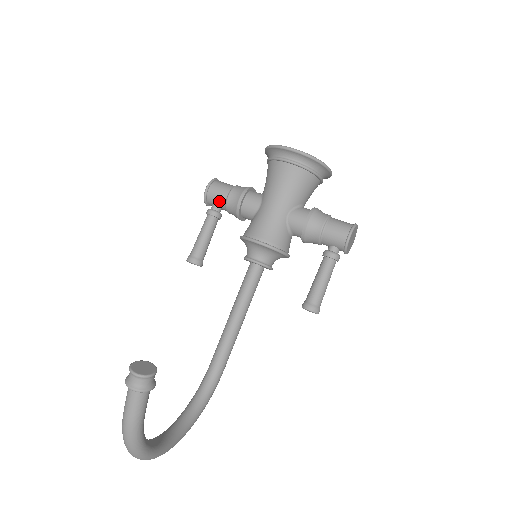
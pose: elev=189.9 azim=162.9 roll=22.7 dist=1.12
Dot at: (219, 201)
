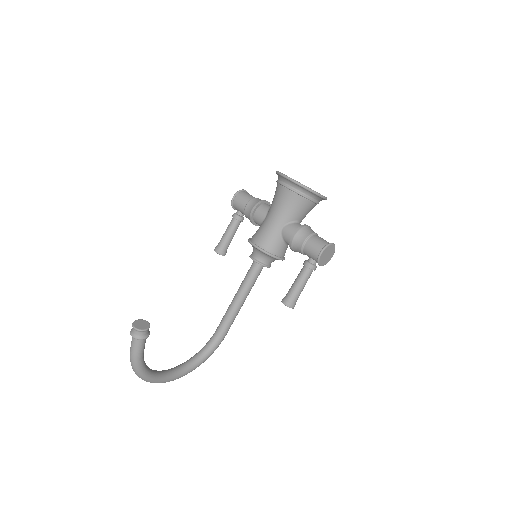
Dot at: (240, 208)
